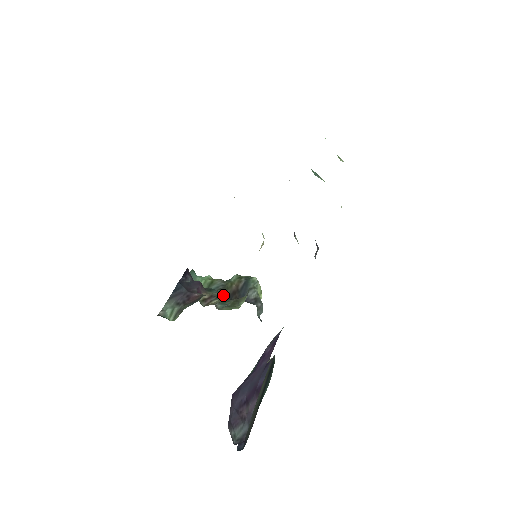
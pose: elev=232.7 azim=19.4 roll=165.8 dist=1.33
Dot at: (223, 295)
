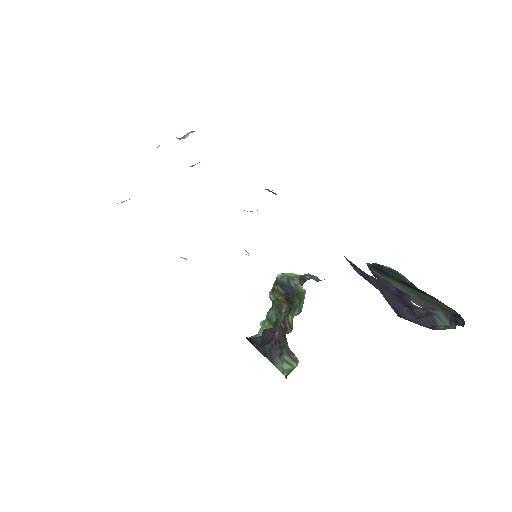
Dot at: (286, 310)
